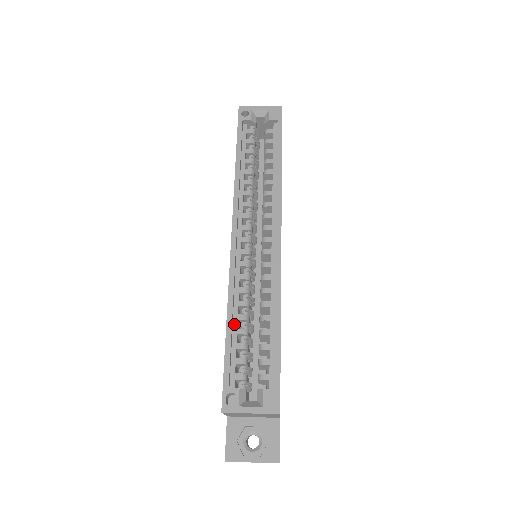
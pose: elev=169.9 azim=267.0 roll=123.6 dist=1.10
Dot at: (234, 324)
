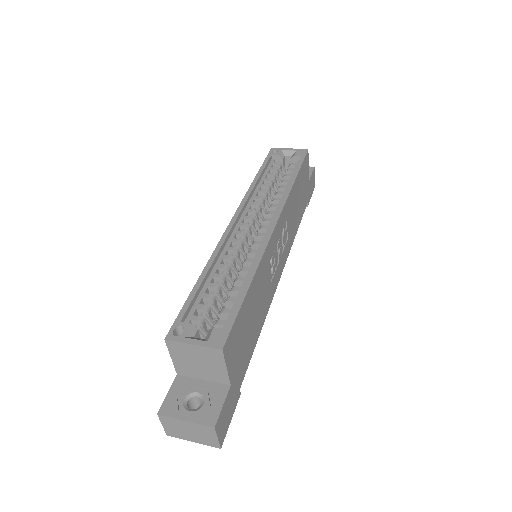
Dot at: (208, 279)
